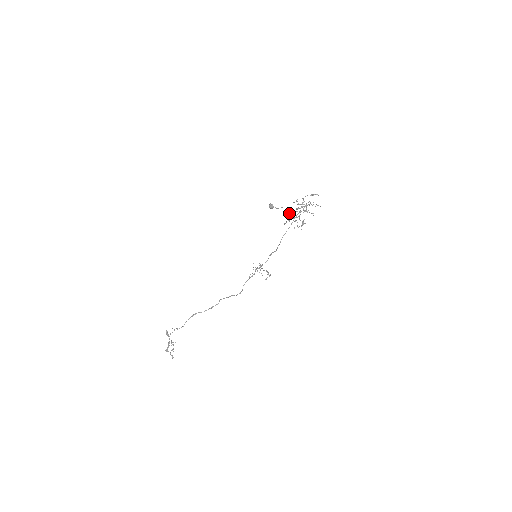
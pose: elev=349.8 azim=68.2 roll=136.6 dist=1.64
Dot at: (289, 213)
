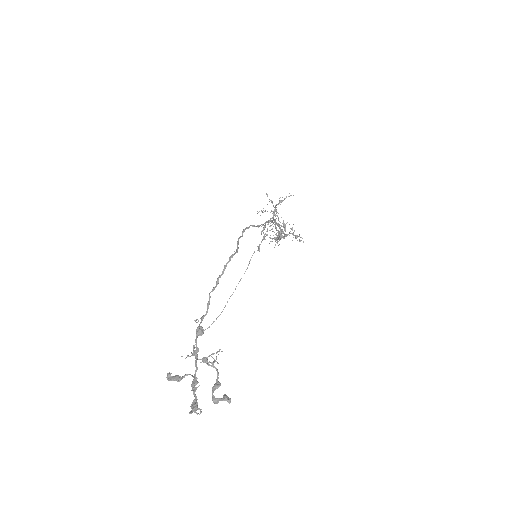
Dot at: (264, 211)
